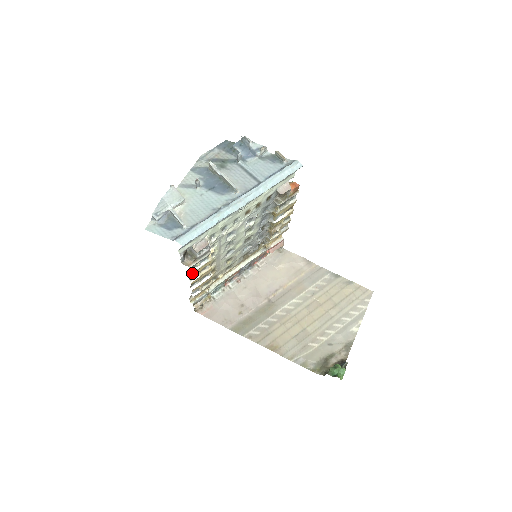
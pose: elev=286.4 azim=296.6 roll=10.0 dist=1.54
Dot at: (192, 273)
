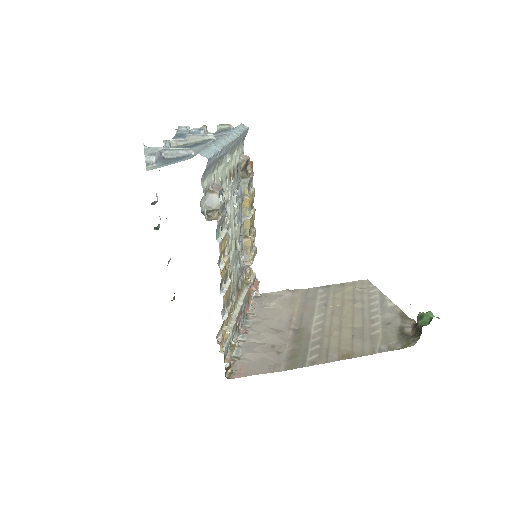
Dot at: (220, 243)
